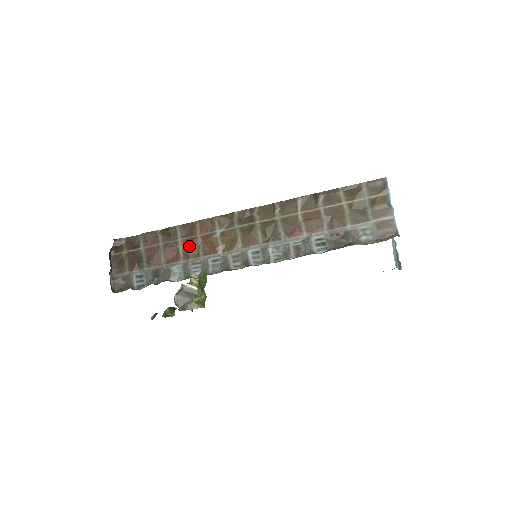
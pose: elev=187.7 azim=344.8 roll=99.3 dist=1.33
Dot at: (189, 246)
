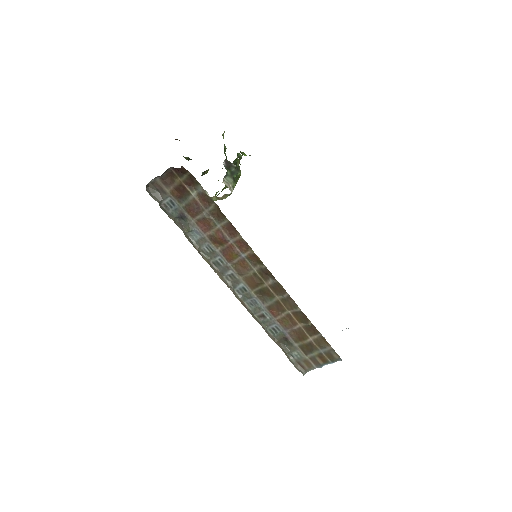
Dot at: (219, 238)
